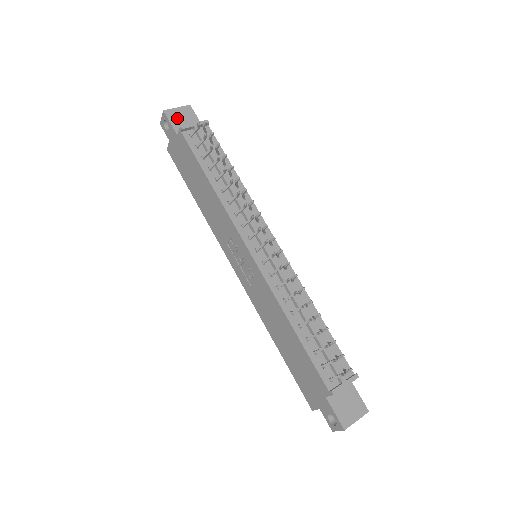
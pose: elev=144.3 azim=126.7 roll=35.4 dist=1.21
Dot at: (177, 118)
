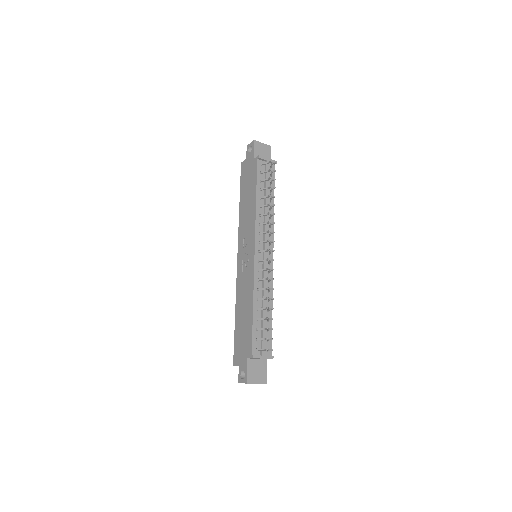
Dot at: (259, 149)
